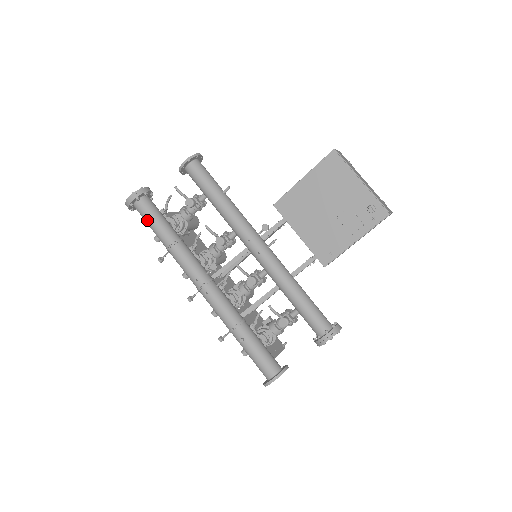
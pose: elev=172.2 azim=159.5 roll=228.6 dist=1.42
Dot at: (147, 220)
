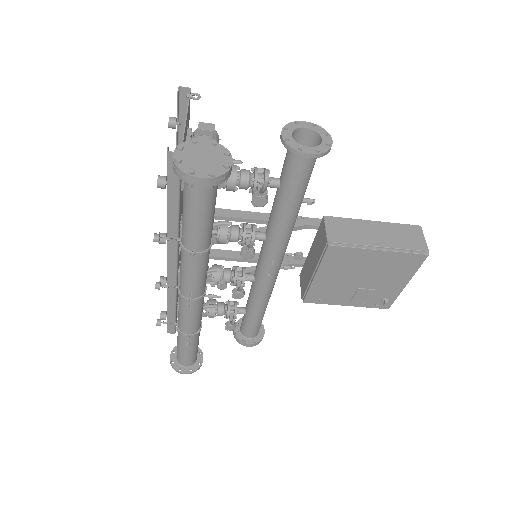
Dot at: (192, 209)
